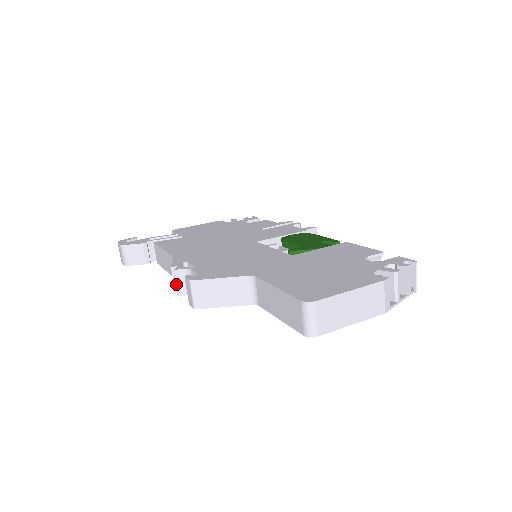
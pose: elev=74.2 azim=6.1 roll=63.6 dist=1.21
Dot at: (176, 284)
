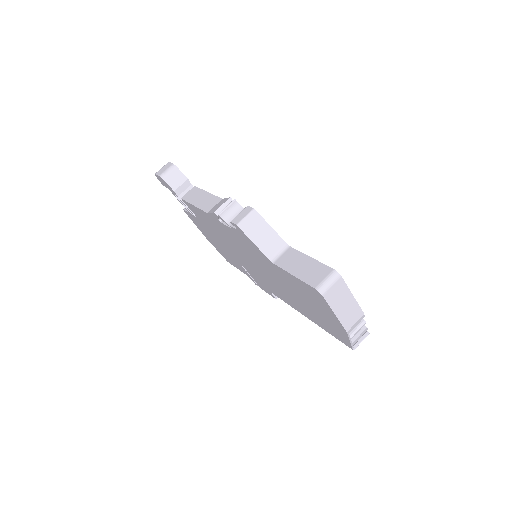
Dot at: (226, 207)
